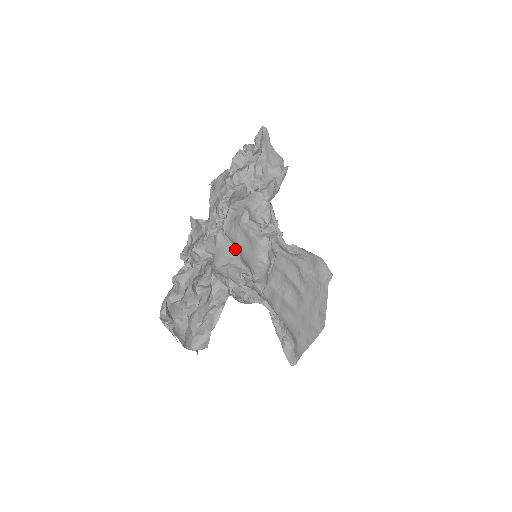
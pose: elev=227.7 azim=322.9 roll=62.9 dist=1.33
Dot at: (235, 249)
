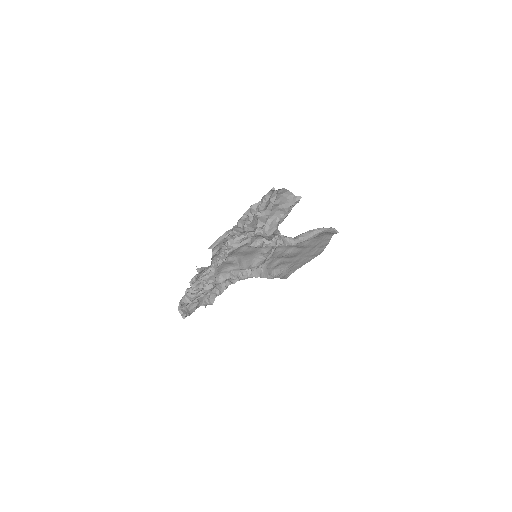
Dot at: (235, 263)
